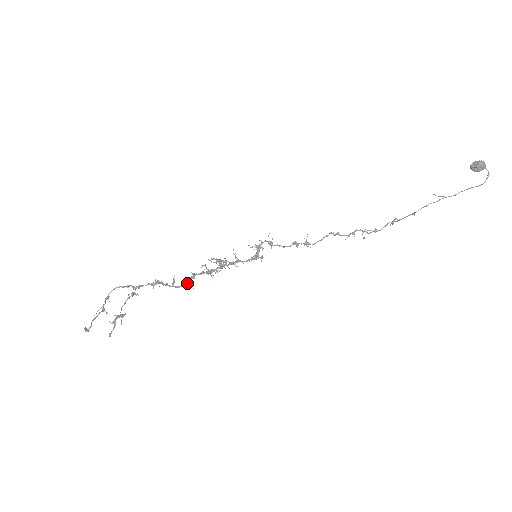
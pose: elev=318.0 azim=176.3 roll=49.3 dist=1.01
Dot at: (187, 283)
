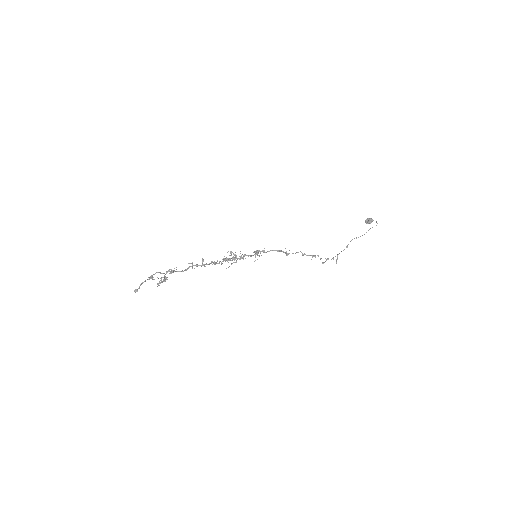
Dot at: occluded
